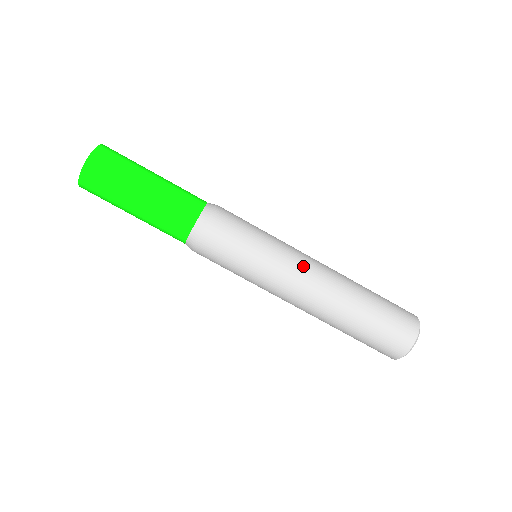
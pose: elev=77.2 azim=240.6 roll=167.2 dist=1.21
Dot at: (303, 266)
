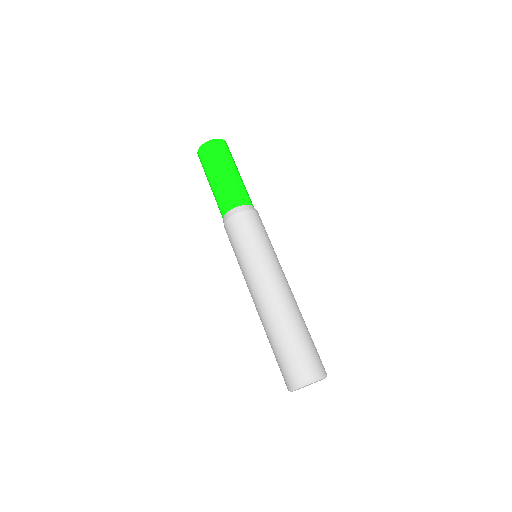
Dot at: occluded
